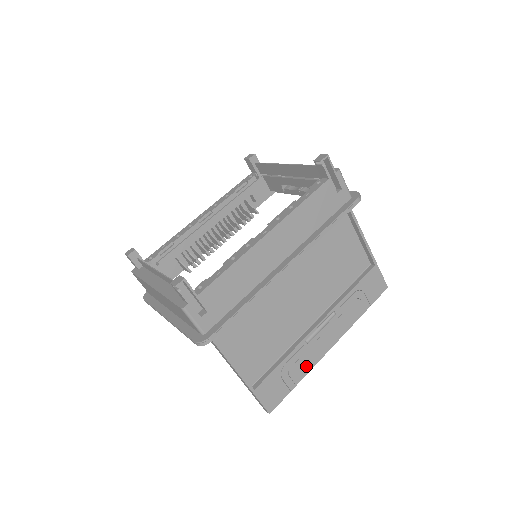
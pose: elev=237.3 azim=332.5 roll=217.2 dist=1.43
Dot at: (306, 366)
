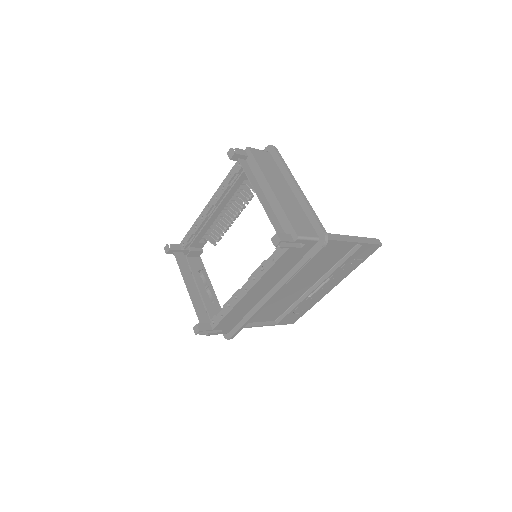
Dot at: (313, 302)
